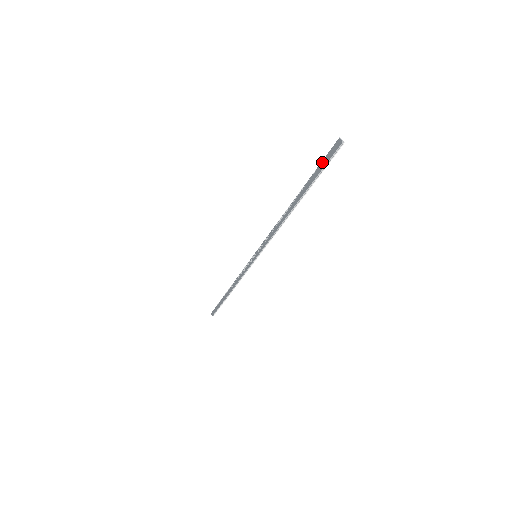
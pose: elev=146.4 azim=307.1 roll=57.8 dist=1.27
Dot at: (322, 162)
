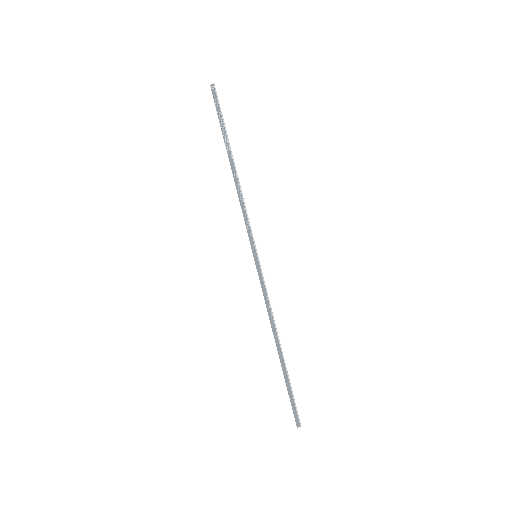
Dot at: (217, 110)
